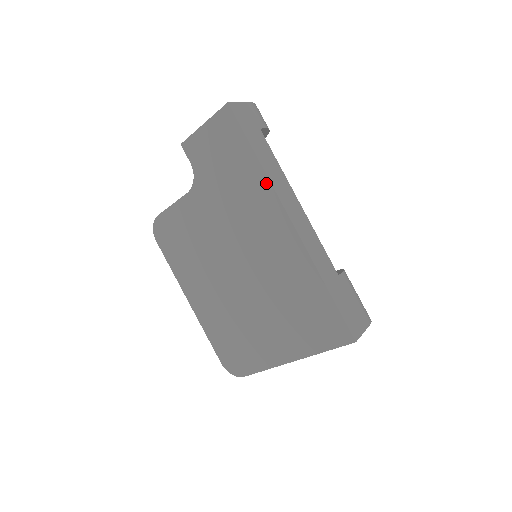
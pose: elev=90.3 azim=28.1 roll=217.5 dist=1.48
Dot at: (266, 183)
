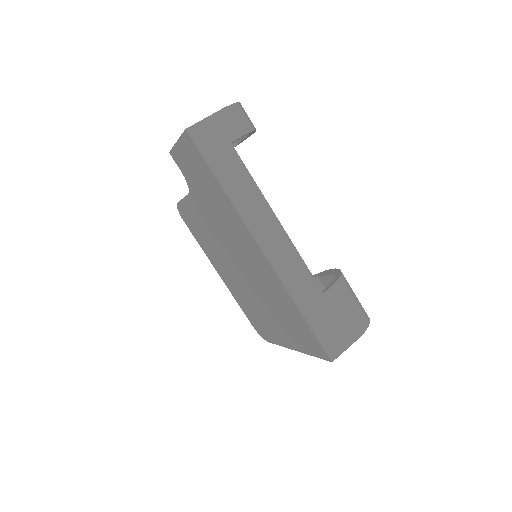
Dot at: (235, 212)
